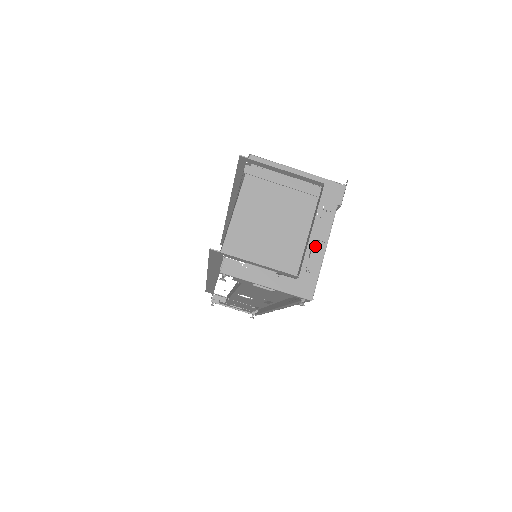
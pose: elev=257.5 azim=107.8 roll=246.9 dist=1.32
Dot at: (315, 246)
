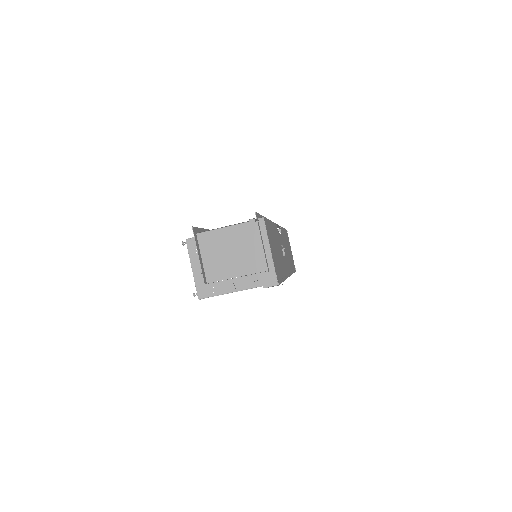
Dot at: (230, 285)
